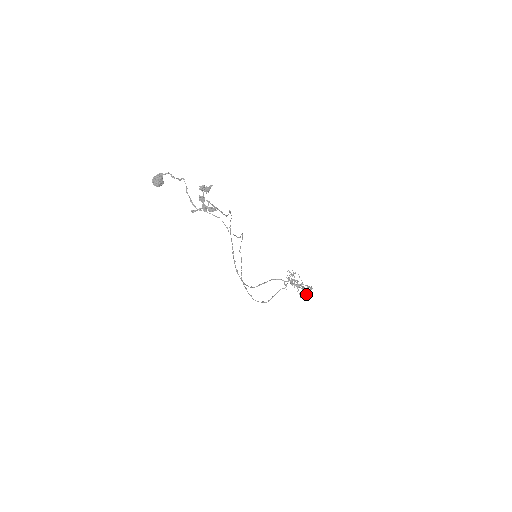
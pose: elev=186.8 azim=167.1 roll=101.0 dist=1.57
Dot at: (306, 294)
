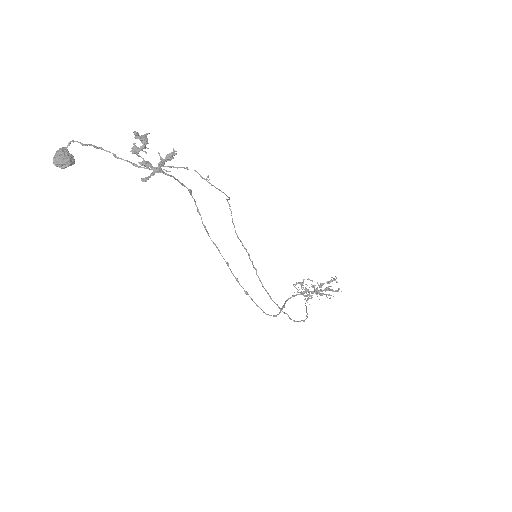
Dot at: (334, 291)
